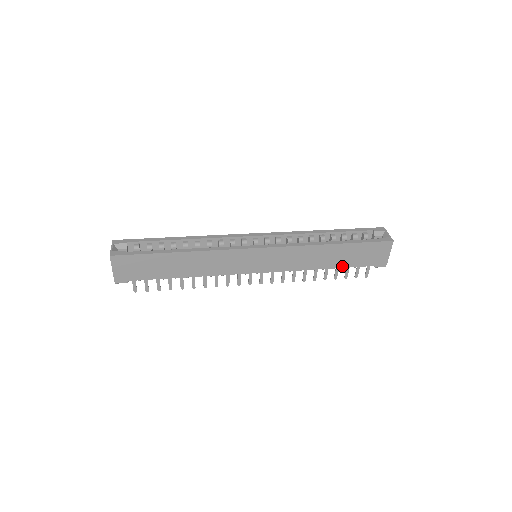
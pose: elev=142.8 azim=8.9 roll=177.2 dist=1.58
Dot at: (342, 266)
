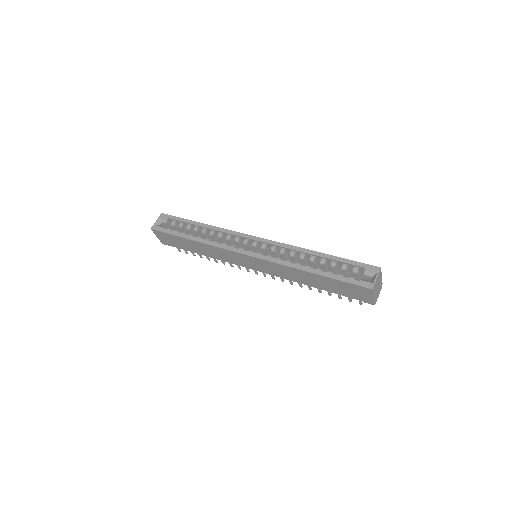
Dot at: (328, 290)
